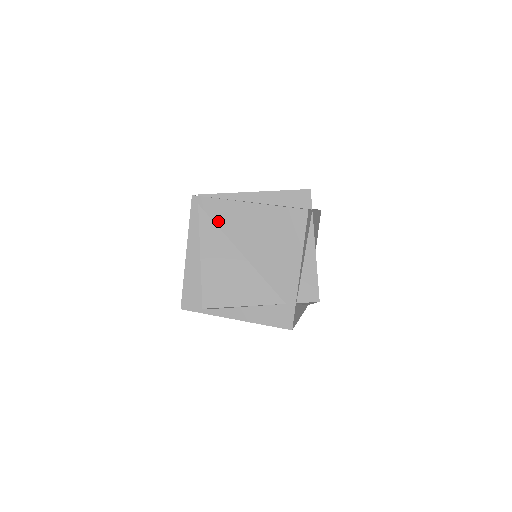
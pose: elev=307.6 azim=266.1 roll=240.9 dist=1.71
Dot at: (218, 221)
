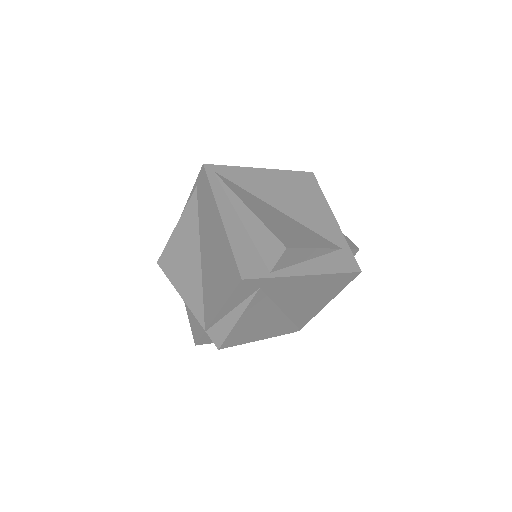
Dot at: (241, 184)
